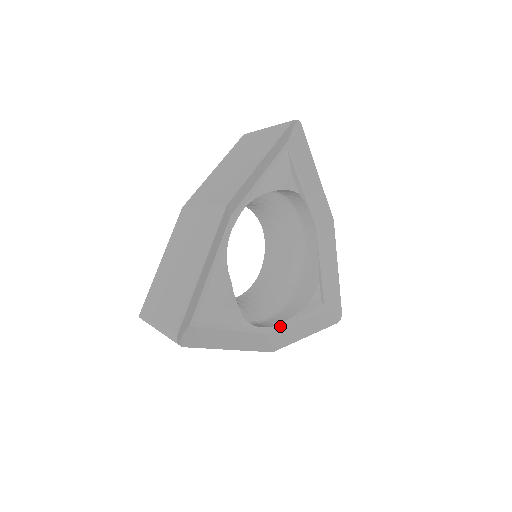
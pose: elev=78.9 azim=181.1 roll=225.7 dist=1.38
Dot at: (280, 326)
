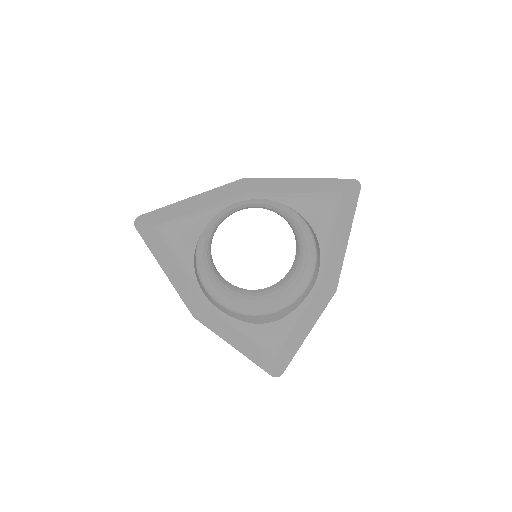
Dot at: (220, 313)
